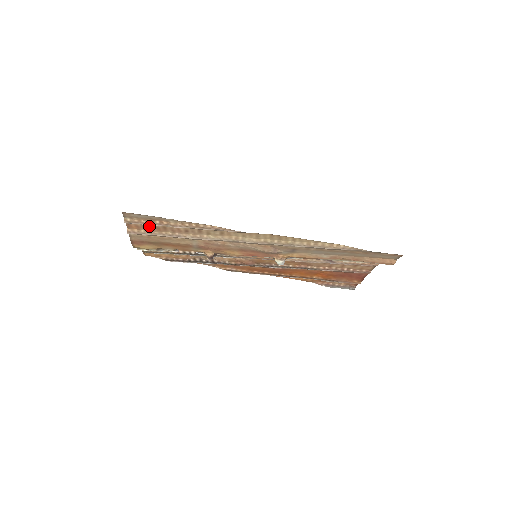
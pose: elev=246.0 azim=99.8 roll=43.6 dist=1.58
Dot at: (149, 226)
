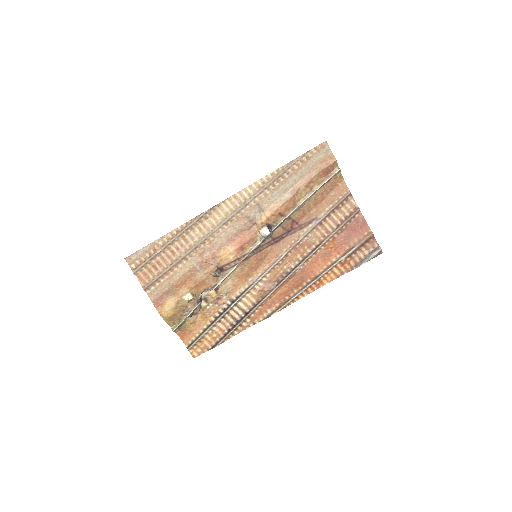
Dot at: (152, 266)
